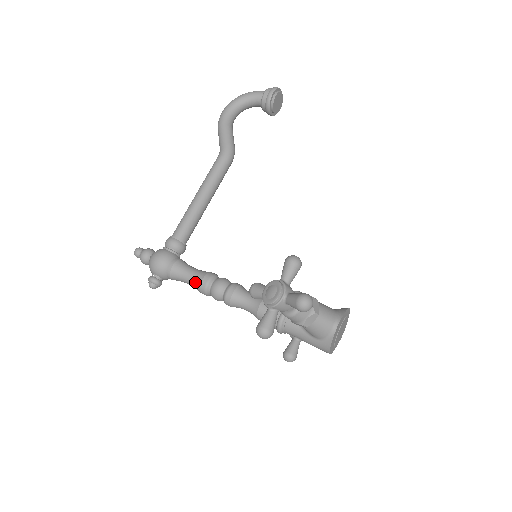
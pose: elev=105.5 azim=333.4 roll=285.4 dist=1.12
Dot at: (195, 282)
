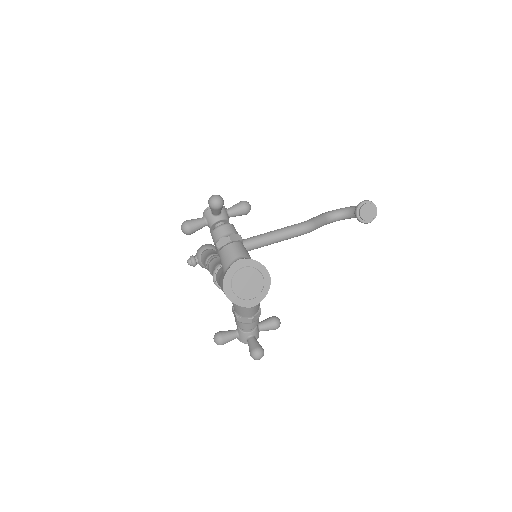
Dot at: occluded
